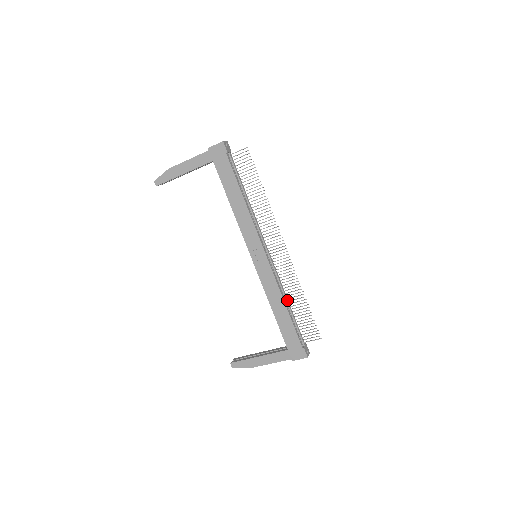
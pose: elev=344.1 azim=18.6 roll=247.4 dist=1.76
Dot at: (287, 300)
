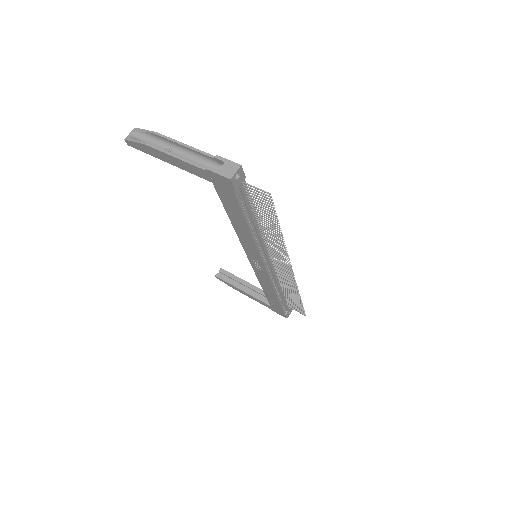
Dot at: (281, 290)
